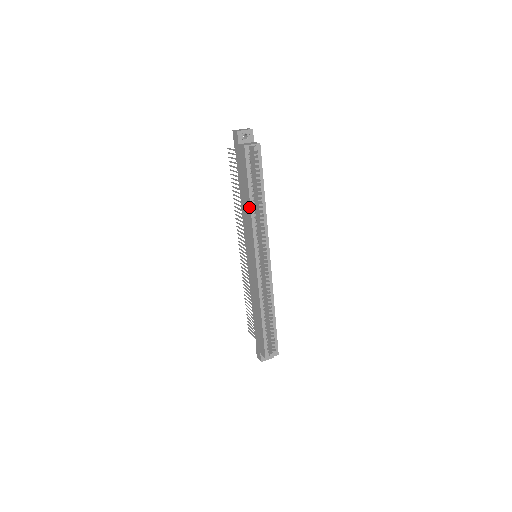
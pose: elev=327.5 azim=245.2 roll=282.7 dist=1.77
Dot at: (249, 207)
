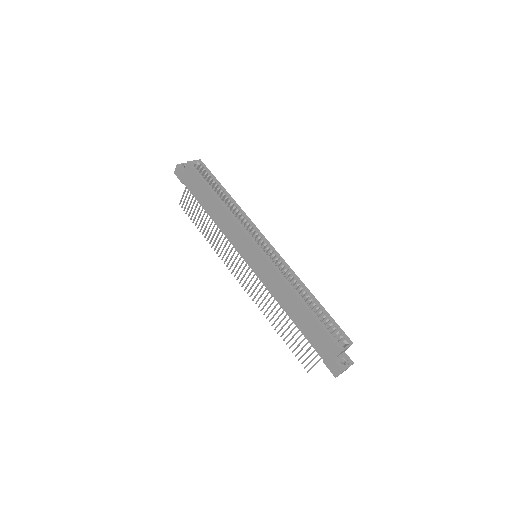
Dot at: (220, 205)
